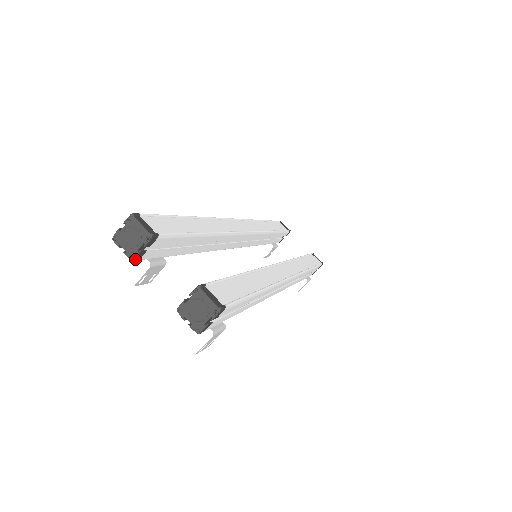
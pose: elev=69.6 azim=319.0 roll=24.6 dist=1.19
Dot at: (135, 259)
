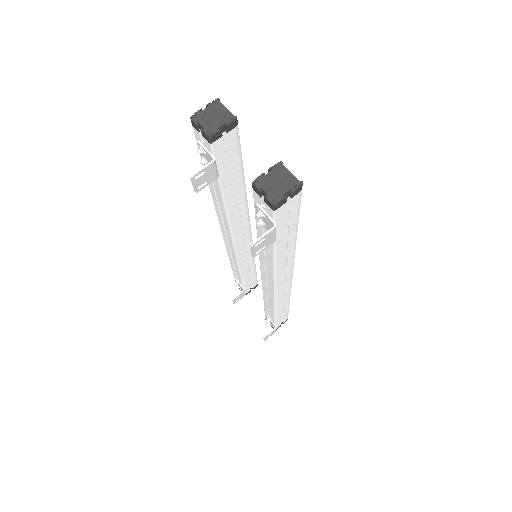
Dot at: (212, 137)
